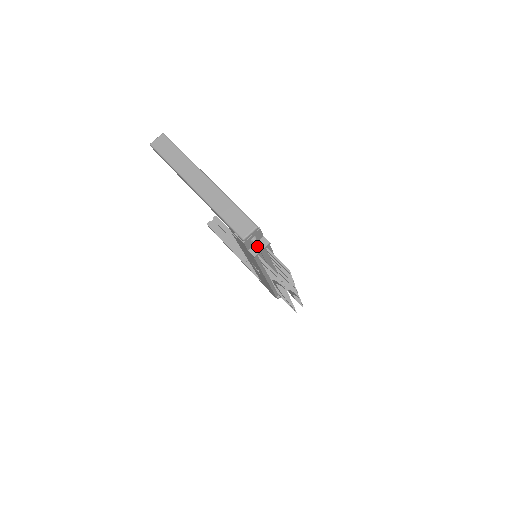
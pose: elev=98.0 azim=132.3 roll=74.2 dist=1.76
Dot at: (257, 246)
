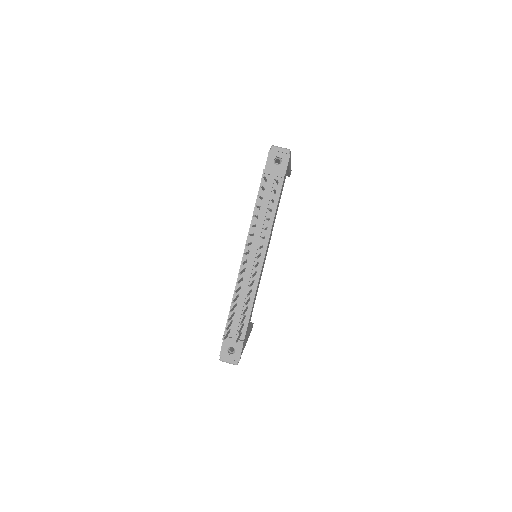
Dot at: occluded
